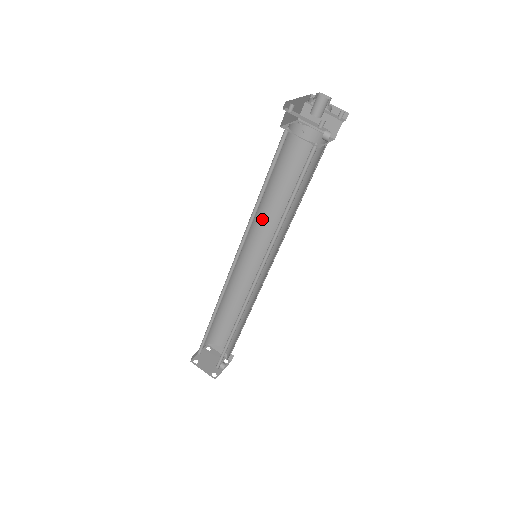
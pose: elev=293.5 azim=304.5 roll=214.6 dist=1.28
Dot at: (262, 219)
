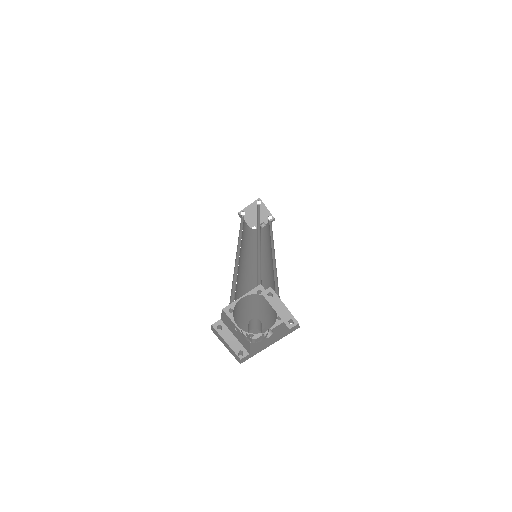
Dot at: (259, 251)
